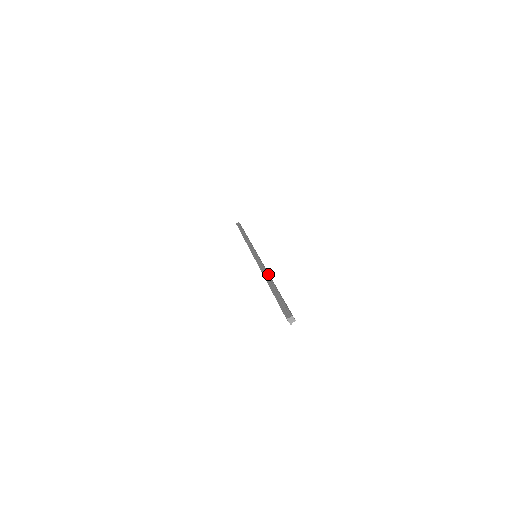
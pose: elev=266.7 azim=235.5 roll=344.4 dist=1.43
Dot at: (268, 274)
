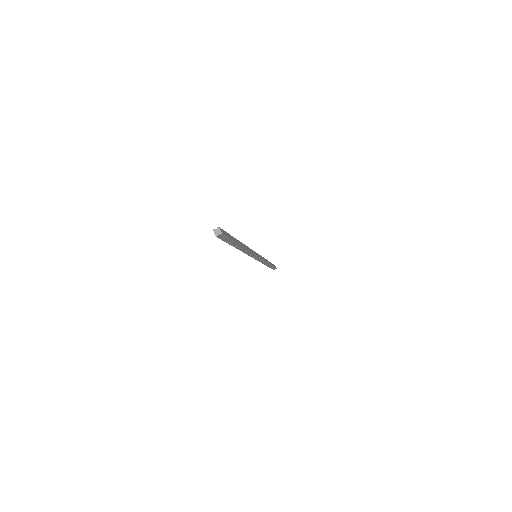
Dot at: (244, 244)
